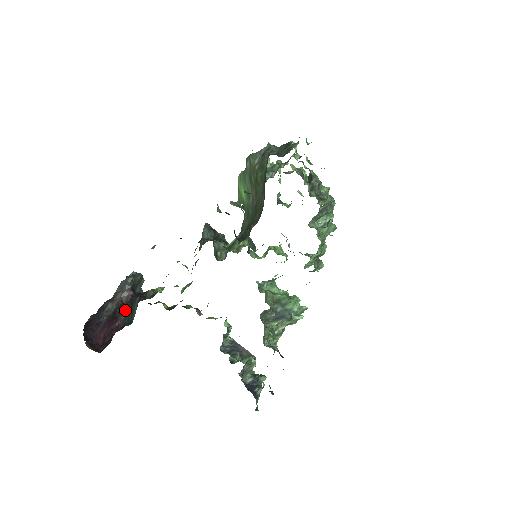
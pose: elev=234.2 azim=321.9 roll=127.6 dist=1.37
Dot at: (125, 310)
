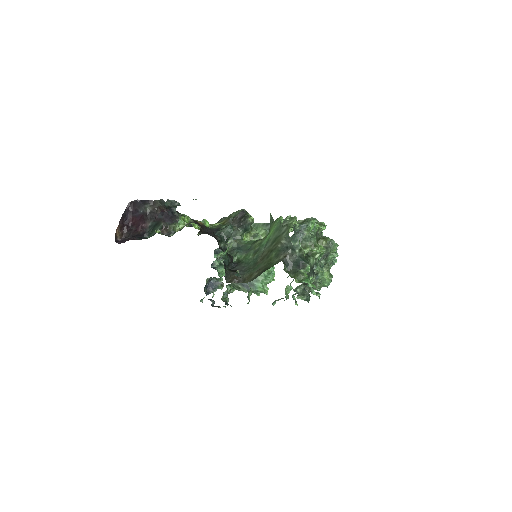
Dot at: (153, 221)
